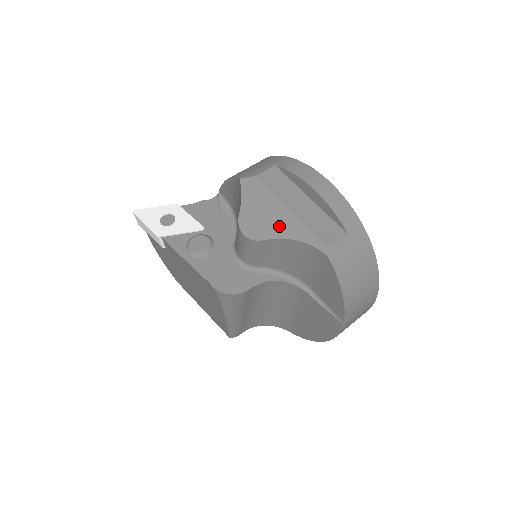
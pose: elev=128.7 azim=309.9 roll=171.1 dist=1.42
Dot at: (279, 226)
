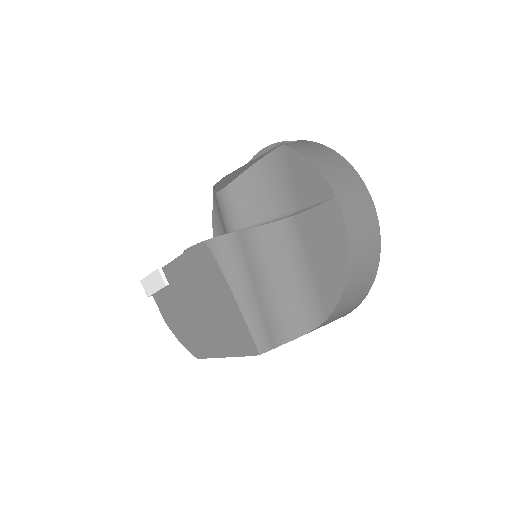
Dot at: (244, 169)
